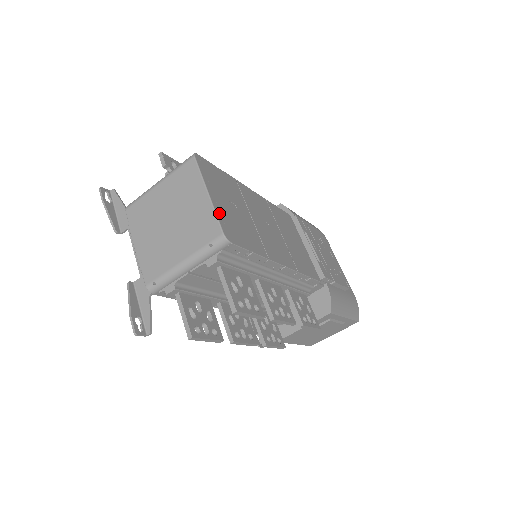
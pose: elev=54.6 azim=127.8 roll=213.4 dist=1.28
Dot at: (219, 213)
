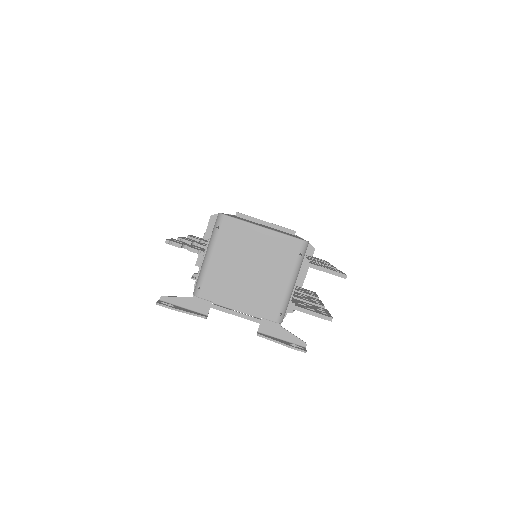
Dot at: (282, 233)
